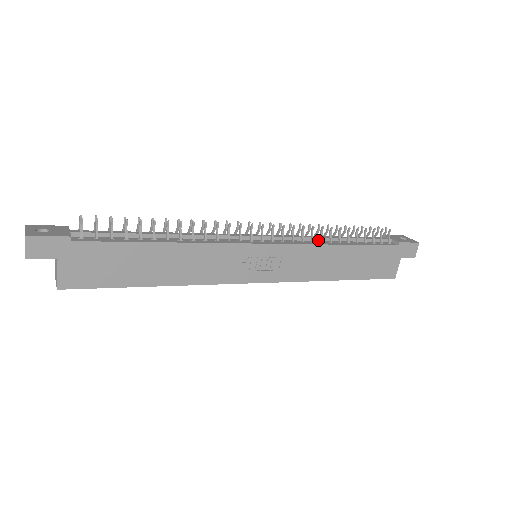
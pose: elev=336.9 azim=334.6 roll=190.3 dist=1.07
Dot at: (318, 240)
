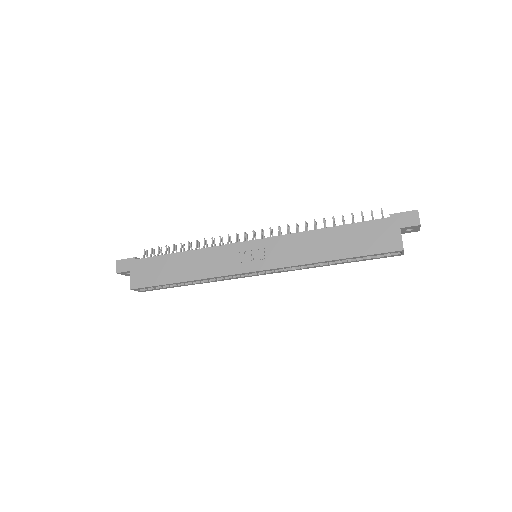
Dot at: occluded
